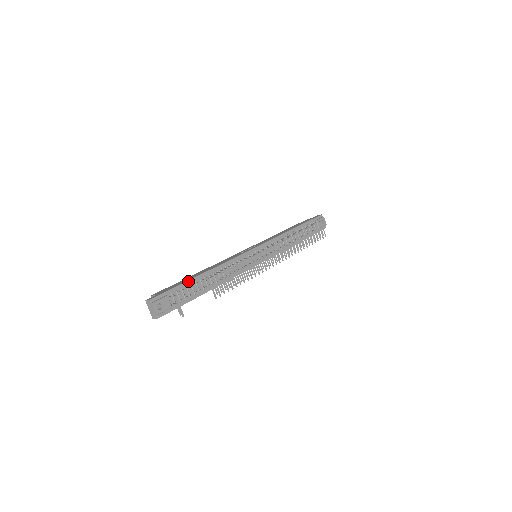
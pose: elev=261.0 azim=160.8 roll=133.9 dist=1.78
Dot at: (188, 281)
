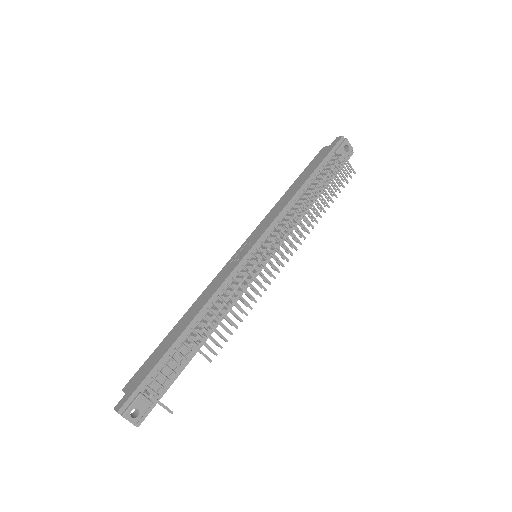
Dot at: (164, 355)
